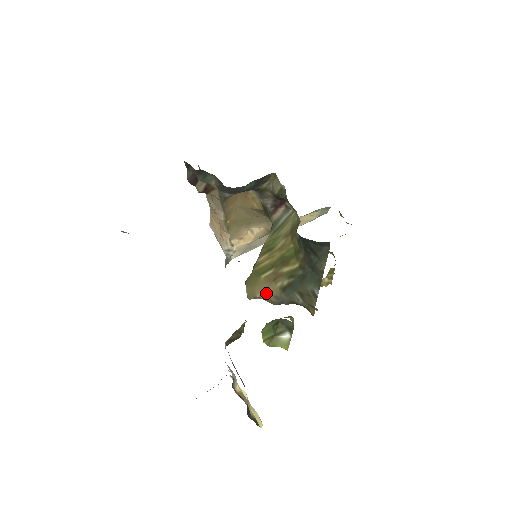
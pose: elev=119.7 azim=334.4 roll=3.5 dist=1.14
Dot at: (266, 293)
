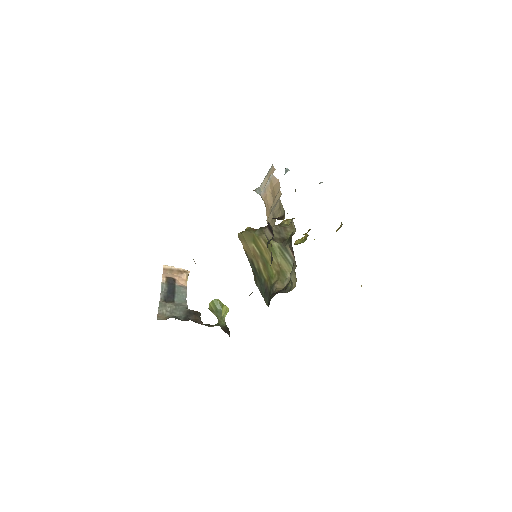
Dot at: (246, 249)
